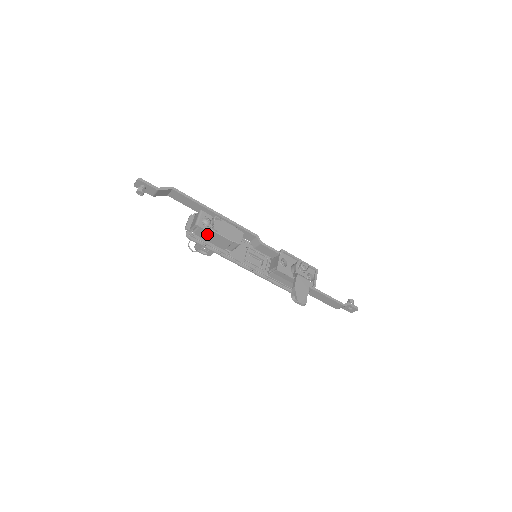
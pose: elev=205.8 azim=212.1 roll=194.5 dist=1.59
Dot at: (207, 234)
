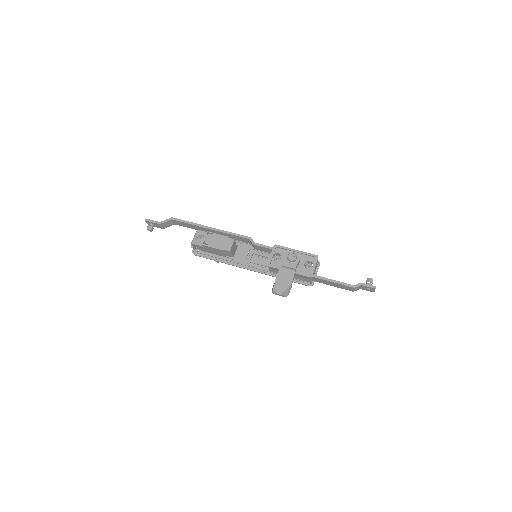
Dot at: (204, 248)
